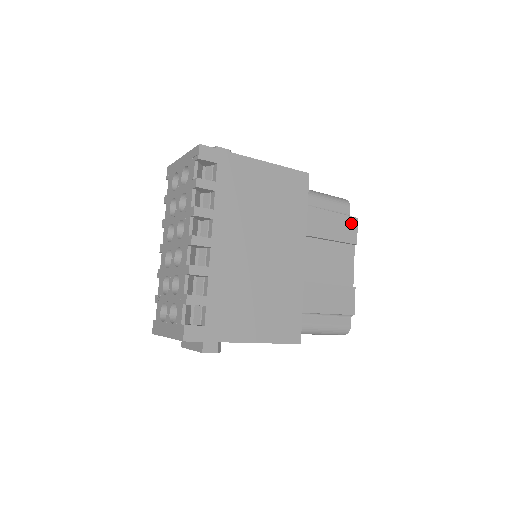
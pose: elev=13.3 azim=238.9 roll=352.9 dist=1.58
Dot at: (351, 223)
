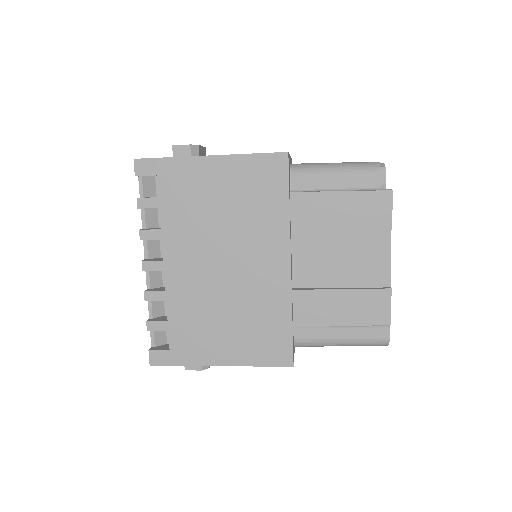
Dot at: (379, 200)
